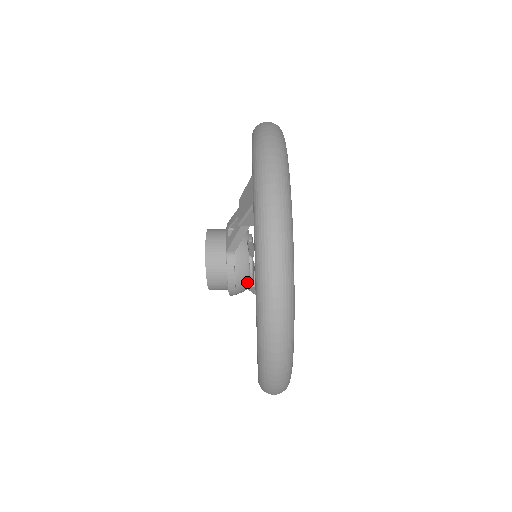
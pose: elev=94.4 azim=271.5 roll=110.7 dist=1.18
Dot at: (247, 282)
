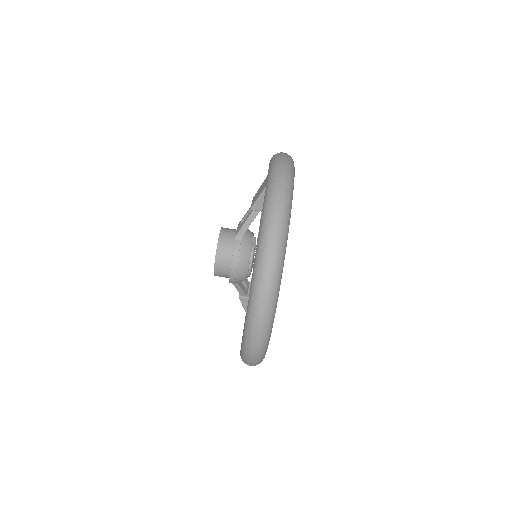
Dot at: (247, 266)
